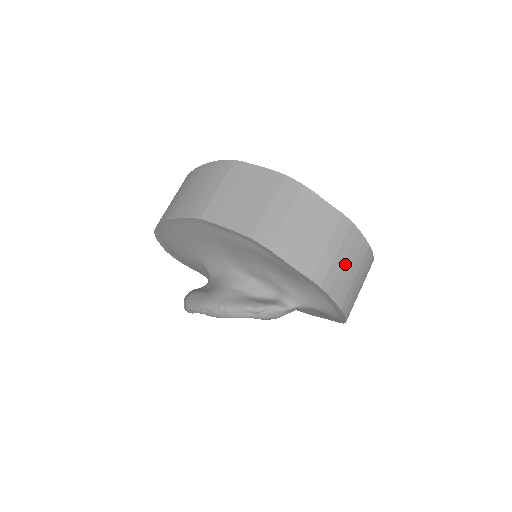
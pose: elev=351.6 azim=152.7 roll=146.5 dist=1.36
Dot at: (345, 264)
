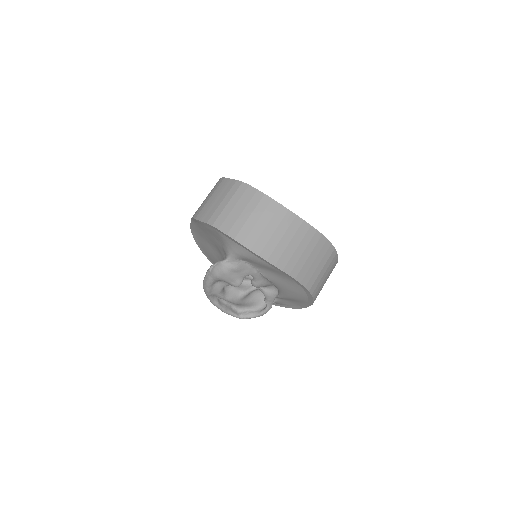
Dot at: (236, 209)
